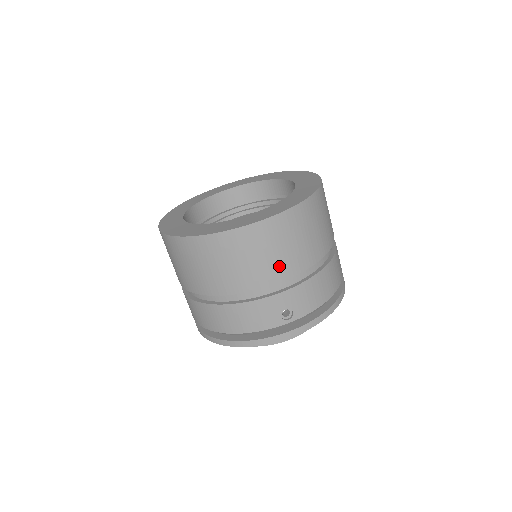
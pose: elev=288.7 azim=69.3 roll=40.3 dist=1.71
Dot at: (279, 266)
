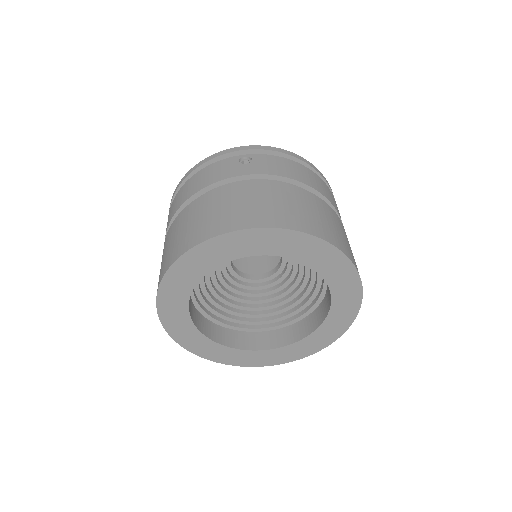
Dot at: occluded
